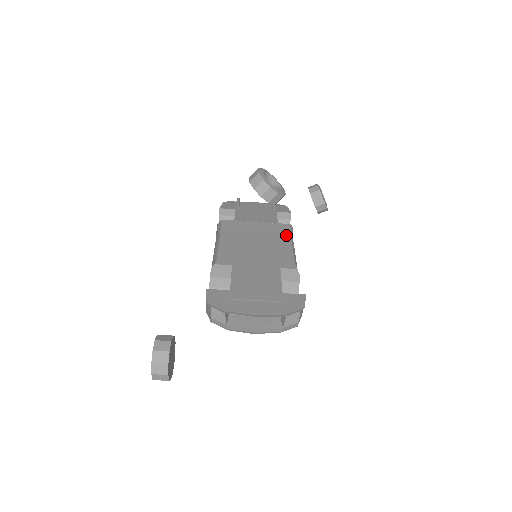
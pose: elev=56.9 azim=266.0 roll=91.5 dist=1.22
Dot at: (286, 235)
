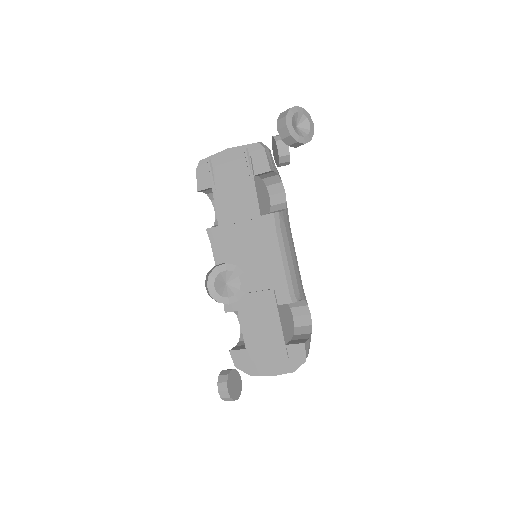
Dot at: (273, 241)
